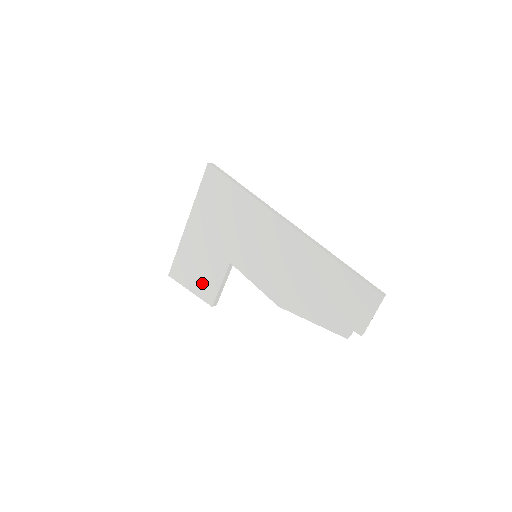
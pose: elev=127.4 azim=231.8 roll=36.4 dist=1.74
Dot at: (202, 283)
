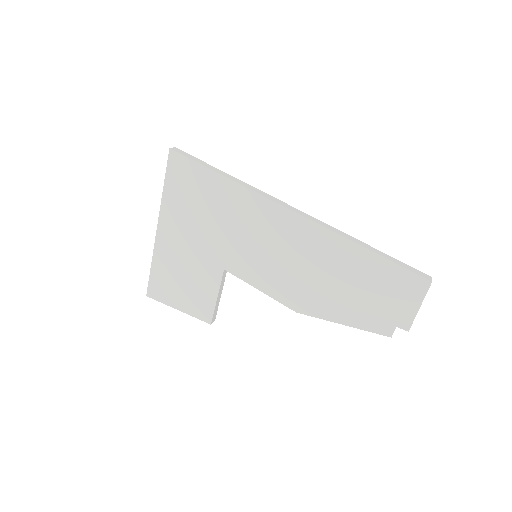
Dot at: (192, 299)
